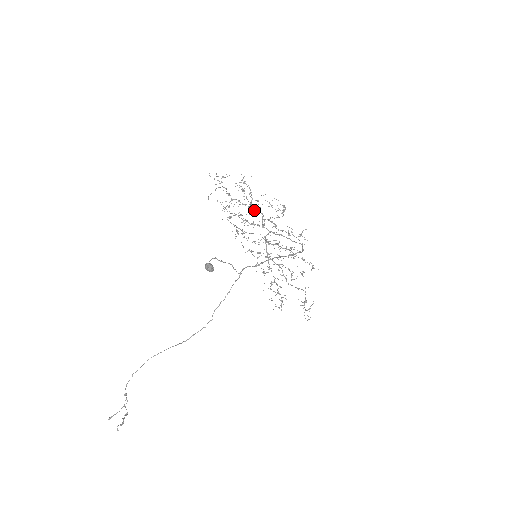
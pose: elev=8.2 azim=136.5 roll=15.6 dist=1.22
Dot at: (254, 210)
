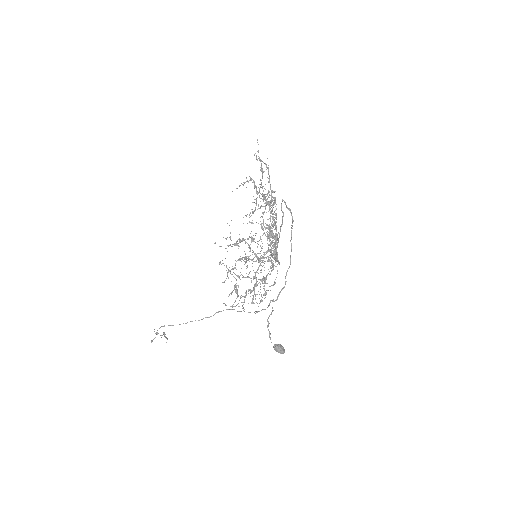
Dot at: occluded
